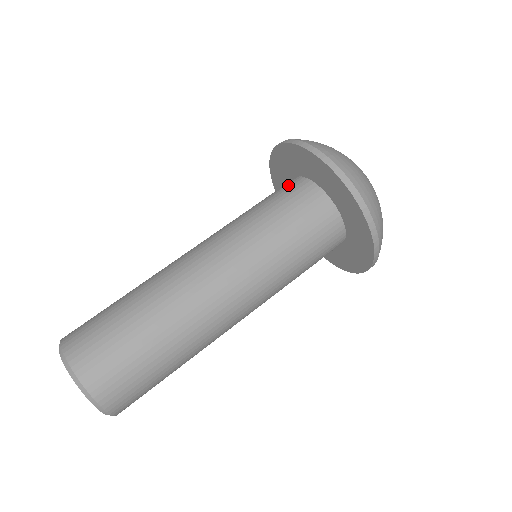
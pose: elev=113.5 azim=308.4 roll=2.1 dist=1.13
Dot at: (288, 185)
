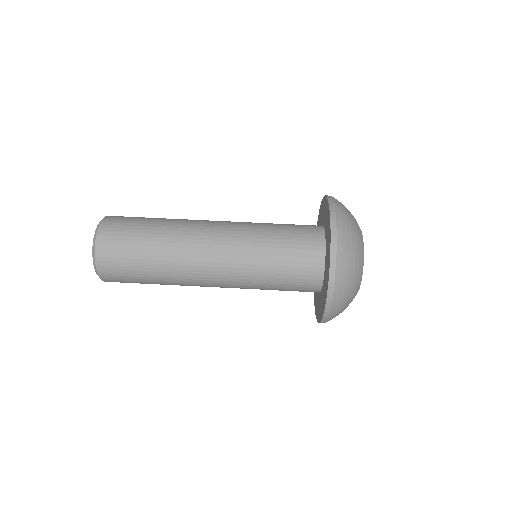
Dot at: (310, 229)
